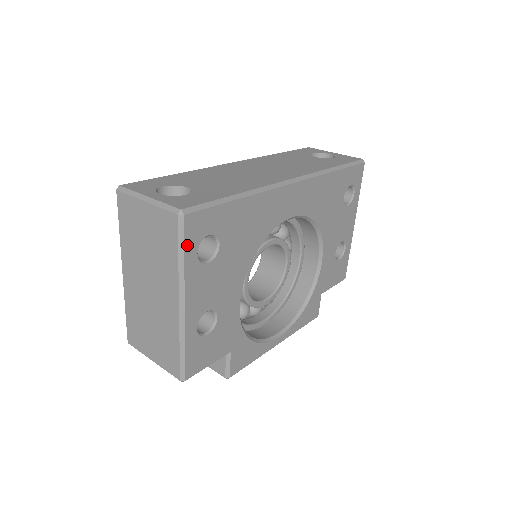
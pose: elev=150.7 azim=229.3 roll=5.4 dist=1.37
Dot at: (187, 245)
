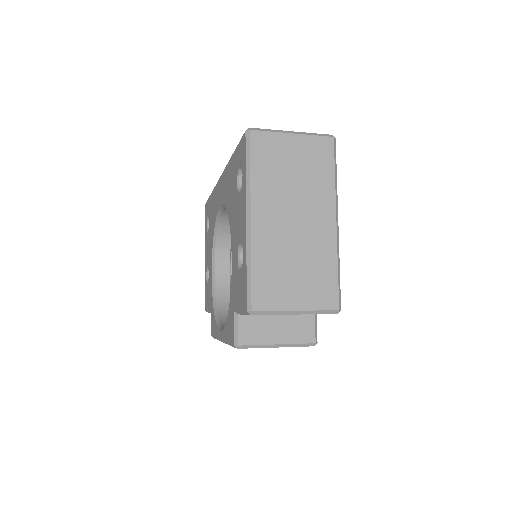
Dot at: (335, 166)
